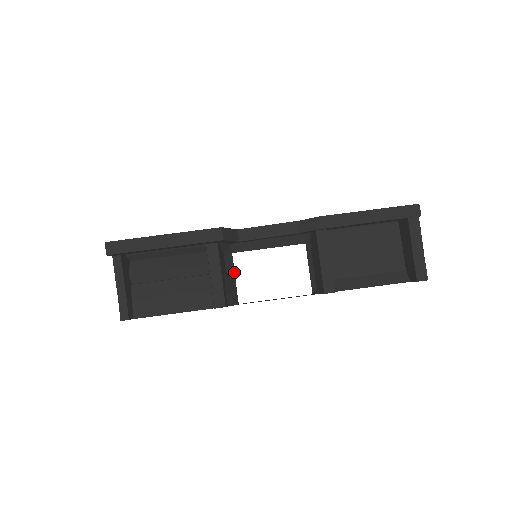
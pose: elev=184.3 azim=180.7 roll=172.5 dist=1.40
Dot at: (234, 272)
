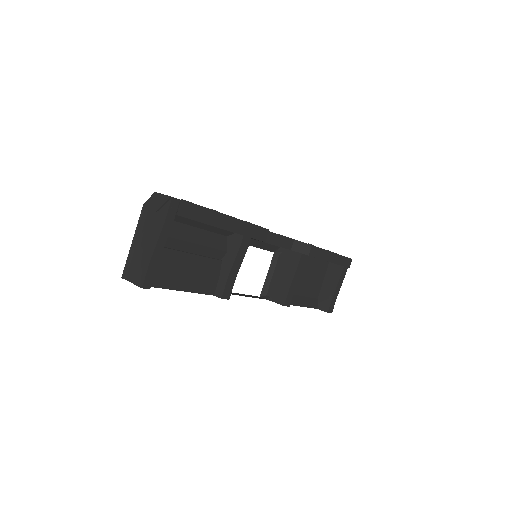
Dot at: occluded
